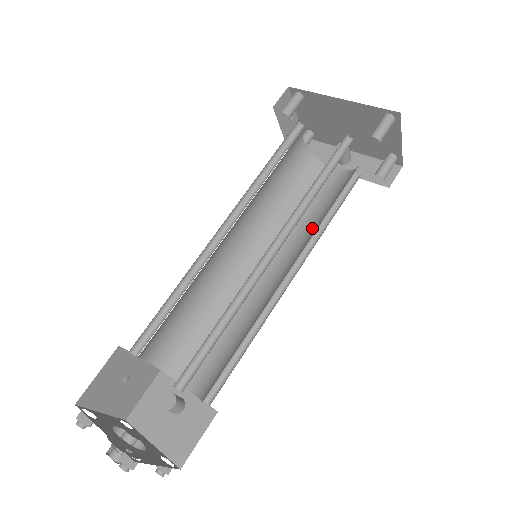
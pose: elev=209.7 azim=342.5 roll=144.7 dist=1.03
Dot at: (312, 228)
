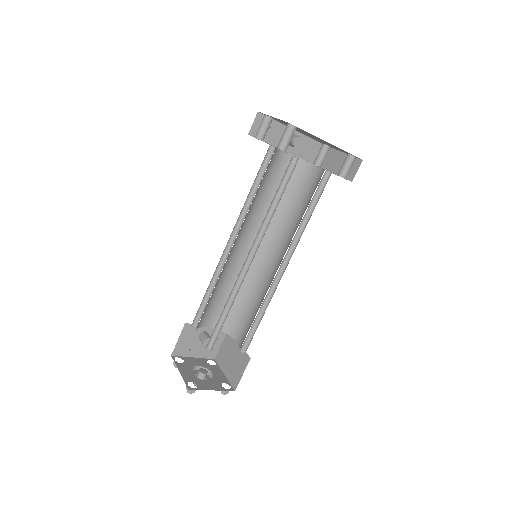
Dot at: (276, 212)
